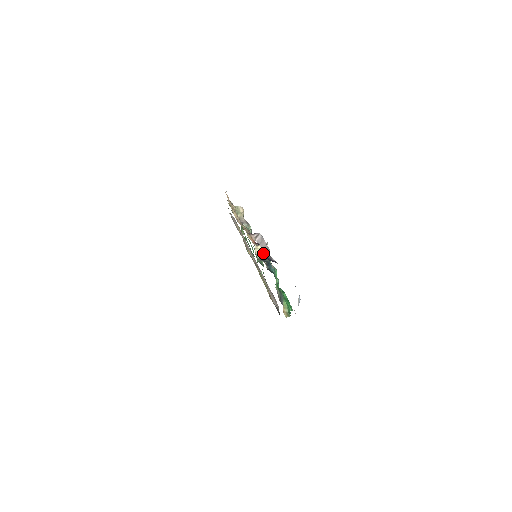
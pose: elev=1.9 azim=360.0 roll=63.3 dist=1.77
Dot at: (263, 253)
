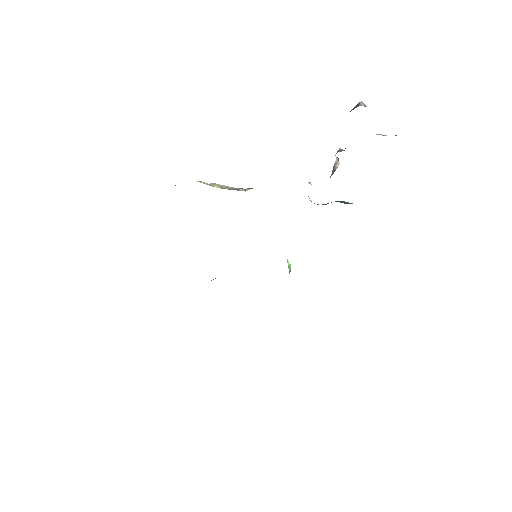
Dot at: occluded
